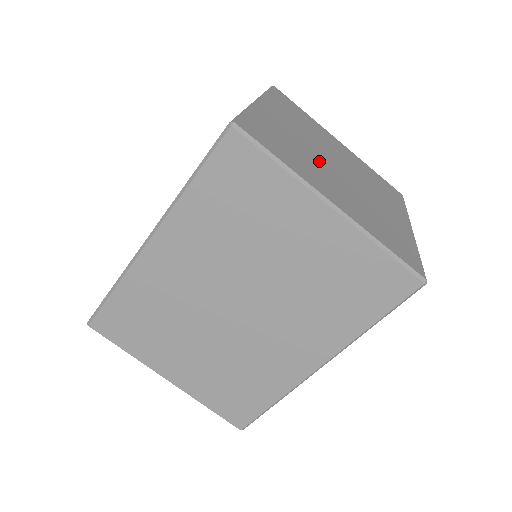
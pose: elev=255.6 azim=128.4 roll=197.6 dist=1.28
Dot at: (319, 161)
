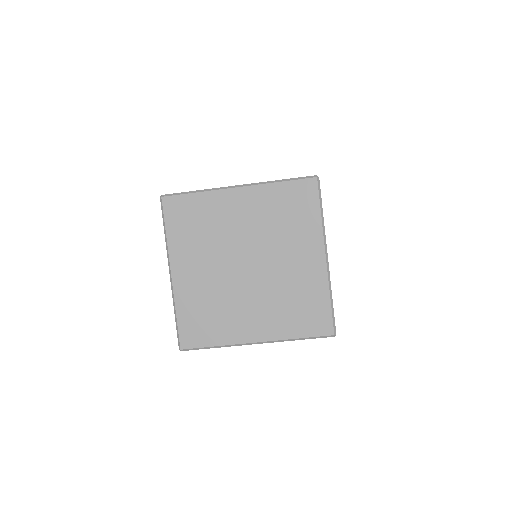
Dot at: (233, 290)
